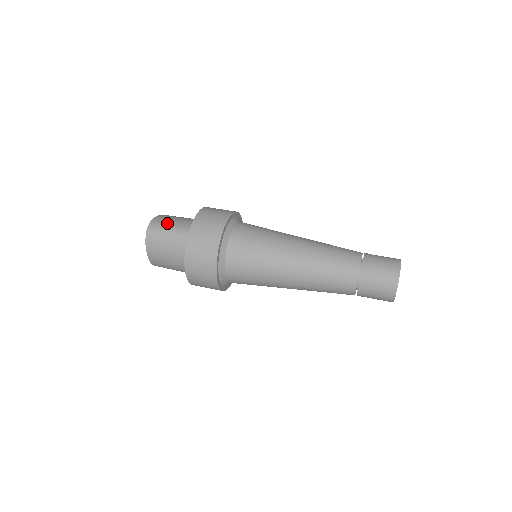
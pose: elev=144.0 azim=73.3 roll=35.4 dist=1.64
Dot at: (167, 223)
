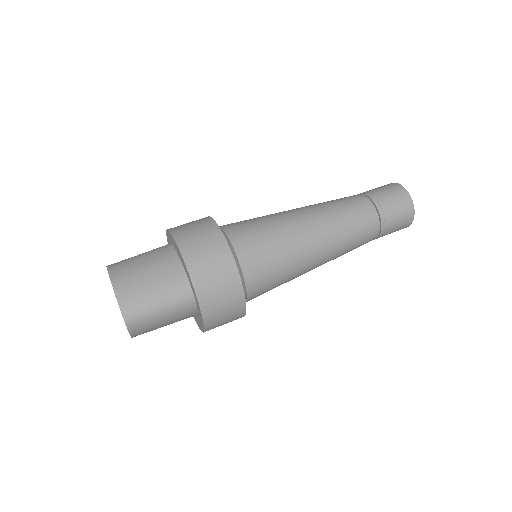
Dot at: (146, 300)
